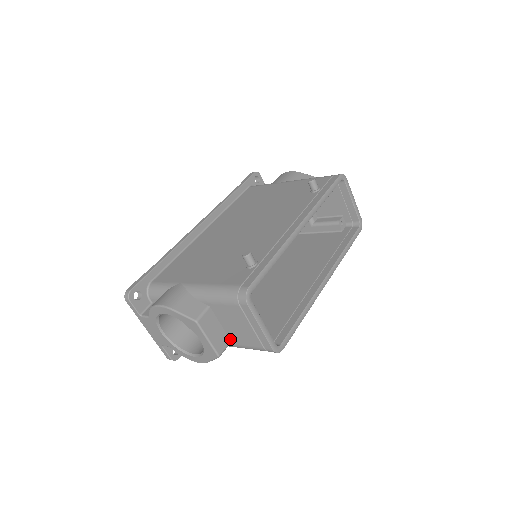
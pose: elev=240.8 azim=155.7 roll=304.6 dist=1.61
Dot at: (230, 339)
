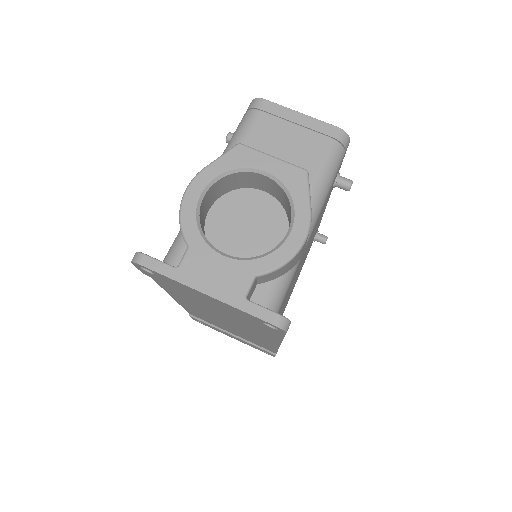
Dot at: occluded
